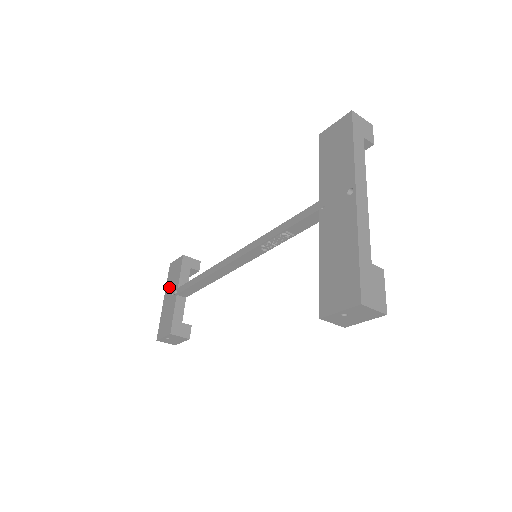
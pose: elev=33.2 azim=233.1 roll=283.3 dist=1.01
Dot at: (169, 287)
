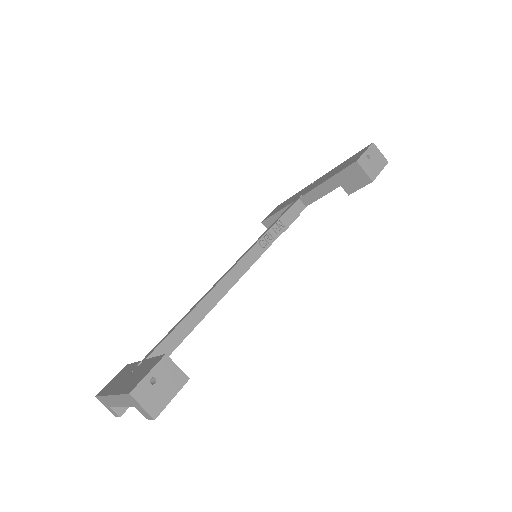
Dot at: (115, 384)
